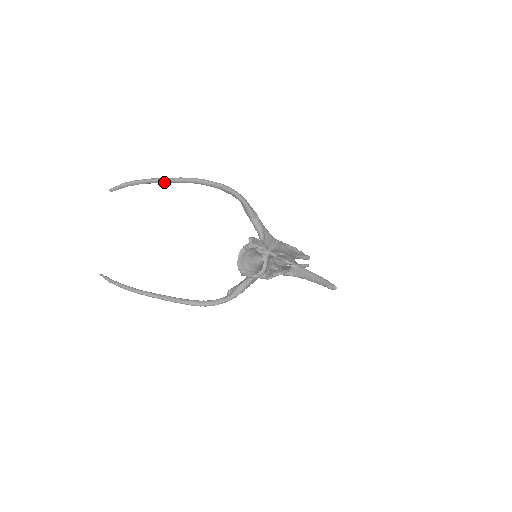
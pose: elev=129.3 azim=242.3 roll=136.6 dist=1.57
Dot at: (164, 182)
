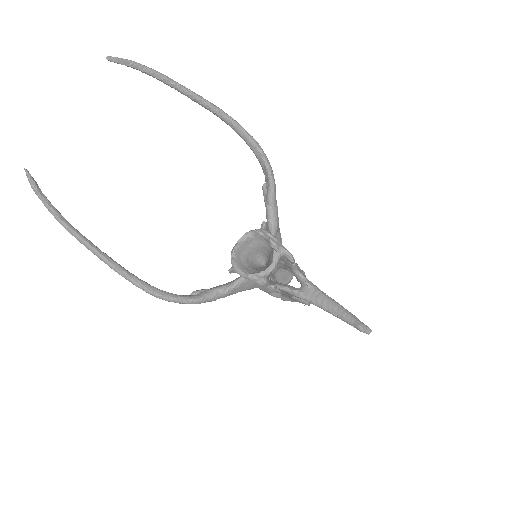
Dot at: (185, 93)
